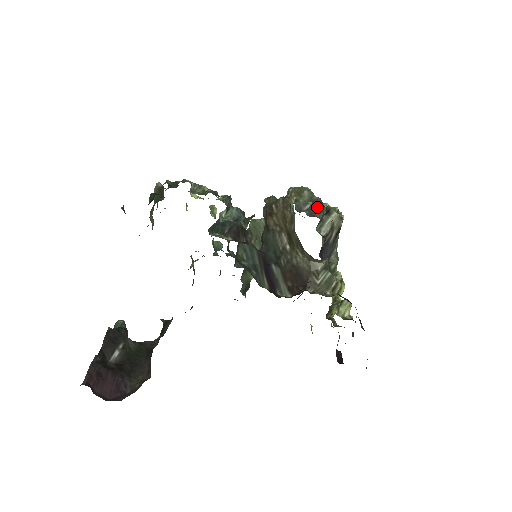
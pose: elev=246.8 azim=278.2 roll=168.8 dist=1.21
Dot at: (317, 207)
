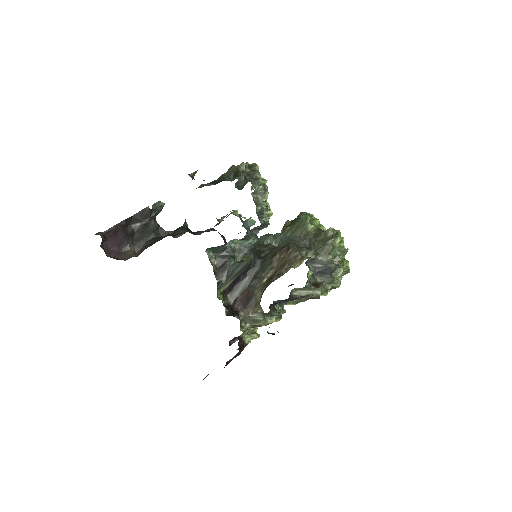
Dot at: (324, 271)
